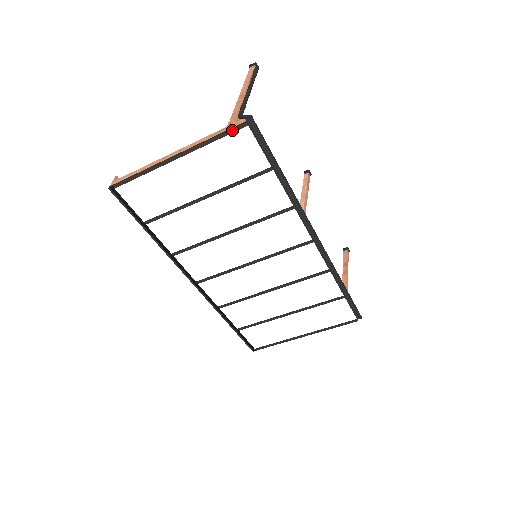
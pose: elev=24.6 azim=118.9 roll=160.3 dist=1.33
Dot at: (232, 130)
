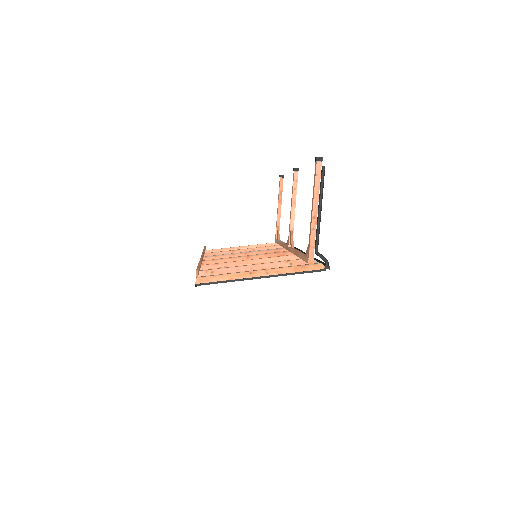
Dot at: occluded
